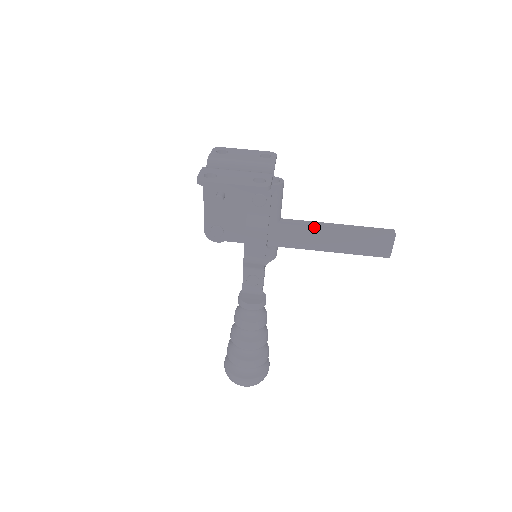
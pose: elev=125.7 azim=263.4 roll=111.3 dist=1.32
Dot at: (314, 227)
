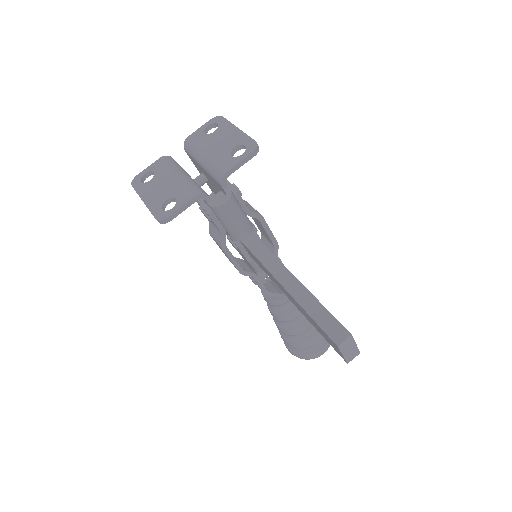
Dot at: (267, 269)
